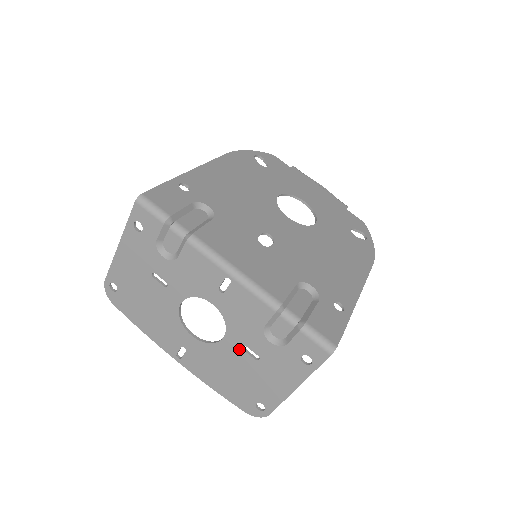
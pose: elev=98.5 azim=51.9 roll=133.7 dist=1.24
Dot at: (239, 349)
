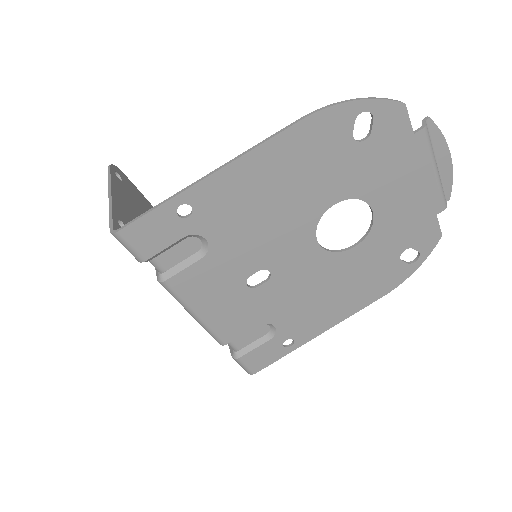
Dot at: occluded
